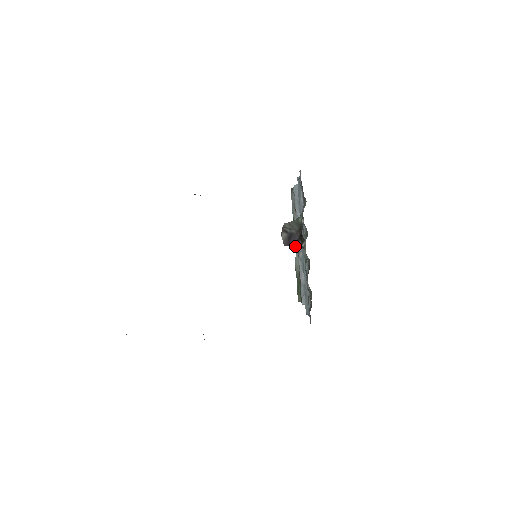
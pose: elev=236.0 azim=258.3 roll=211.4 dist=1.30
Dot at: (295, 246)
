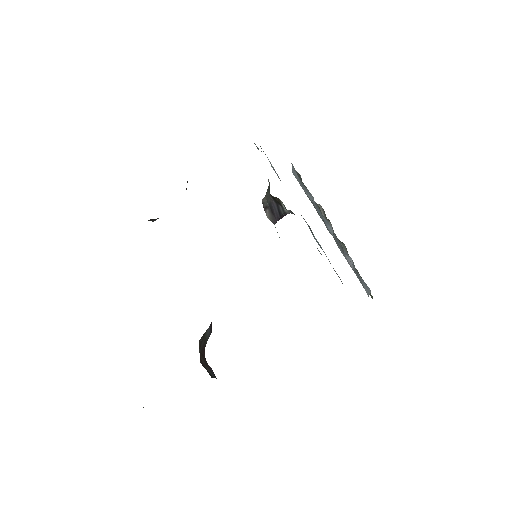
Dot at: occluded
